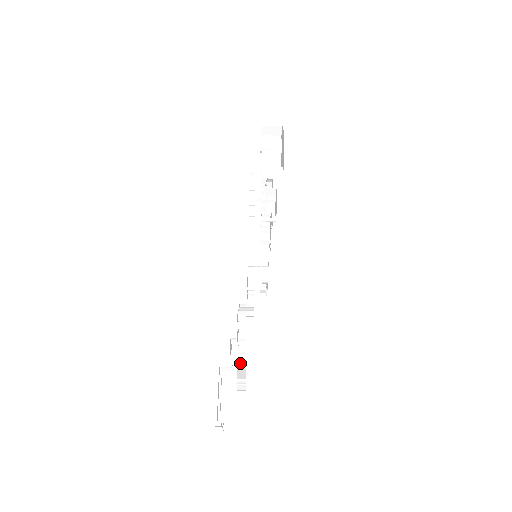
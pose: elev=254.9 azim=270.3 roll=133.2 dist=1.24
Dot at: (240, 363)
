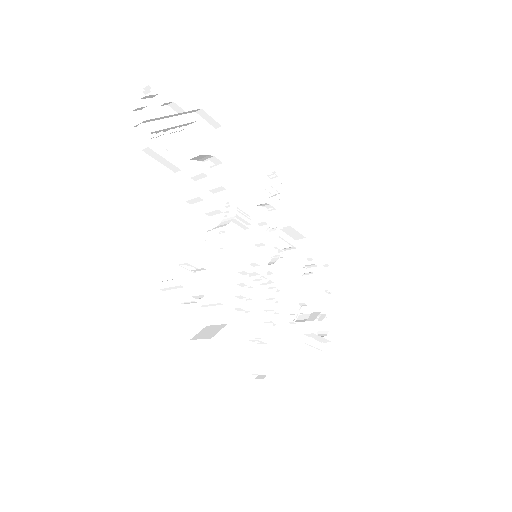
Dot at: occluded
